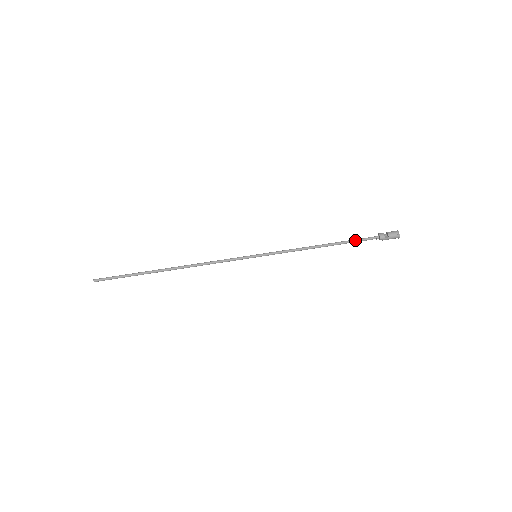
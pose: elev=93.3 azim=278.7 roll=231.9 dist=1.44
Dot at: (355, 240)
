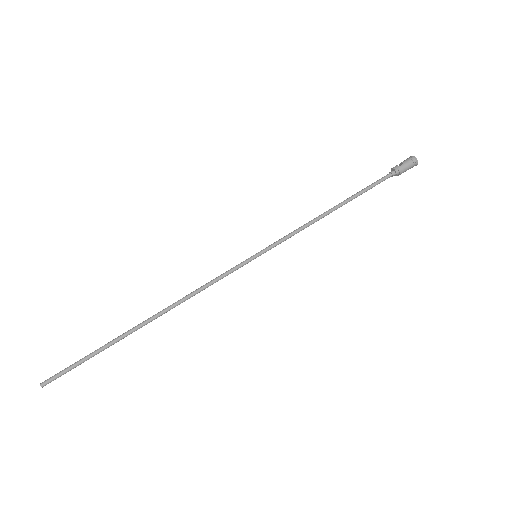
Dot at: (367, 186)
